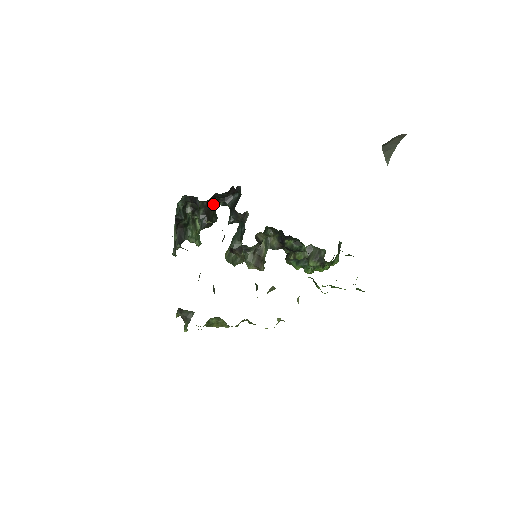
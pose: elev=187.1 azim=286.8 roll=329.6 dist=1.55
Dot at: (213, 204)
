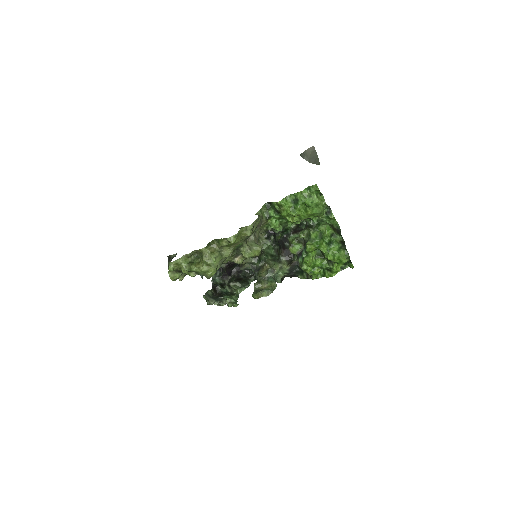
Dot at: (243, 276)
